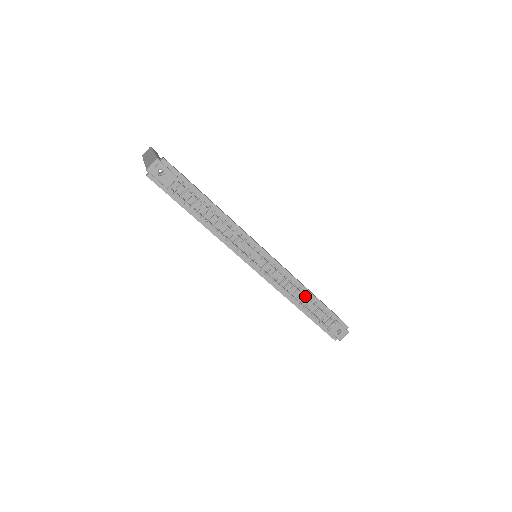
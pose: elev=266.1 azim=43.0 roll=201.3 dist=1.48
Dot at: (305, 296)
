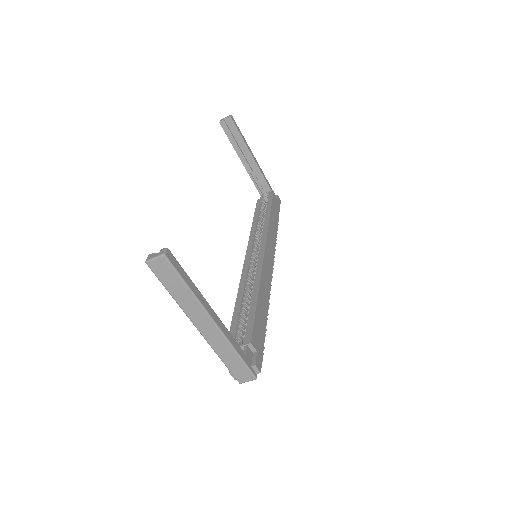
Dot at: occluded
